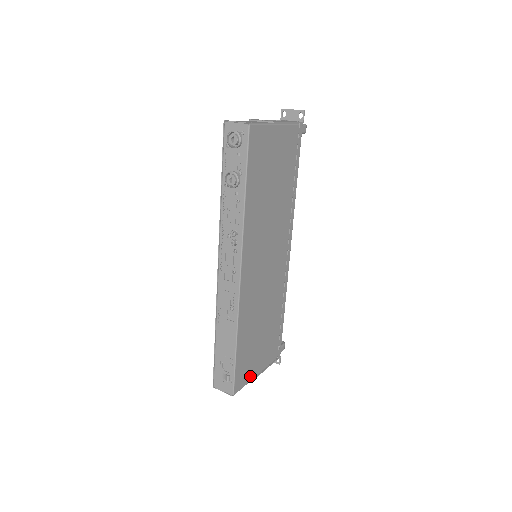
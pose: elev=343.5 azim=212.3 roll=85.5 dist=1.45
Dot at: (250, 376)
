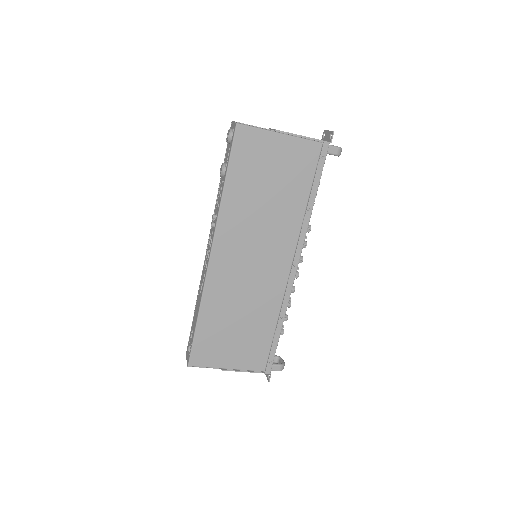
Dot at: (216, 363)
